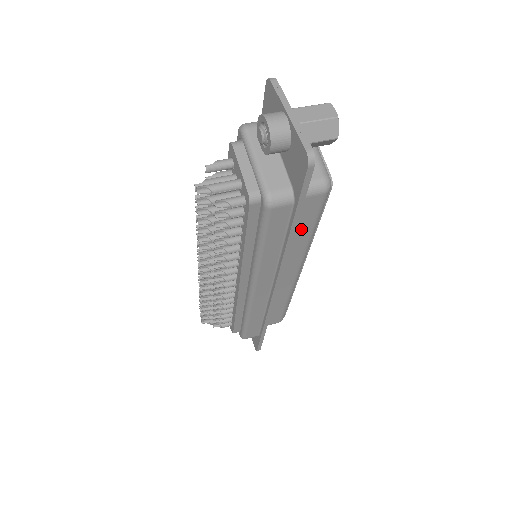
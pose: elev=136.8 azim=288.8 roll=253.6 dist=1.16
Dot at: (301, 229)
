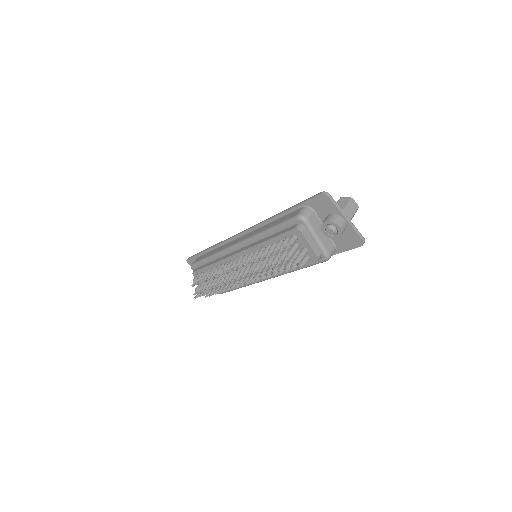
Dot at: occluded
